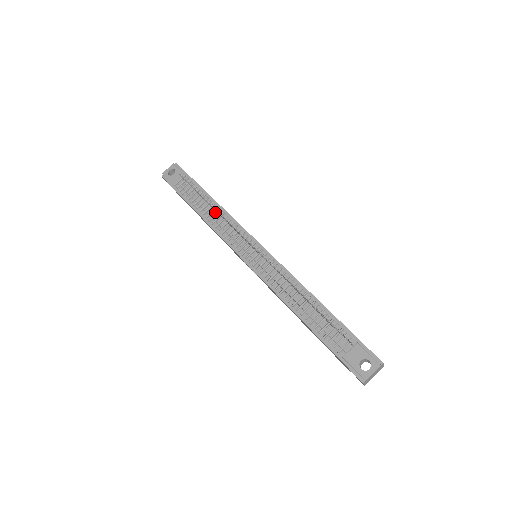
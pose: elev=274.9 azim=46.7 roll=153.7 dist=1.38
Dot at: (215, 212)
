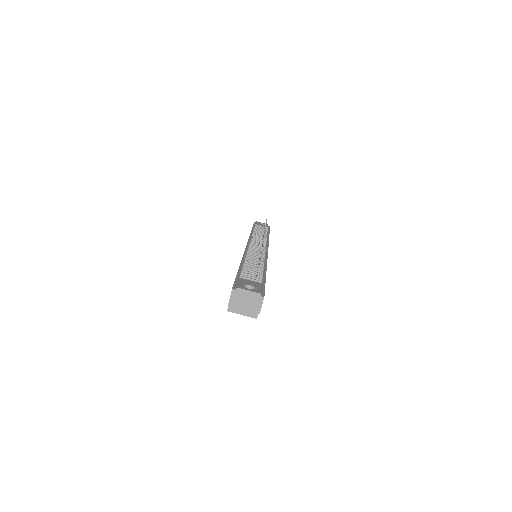
Dot at: occluded
